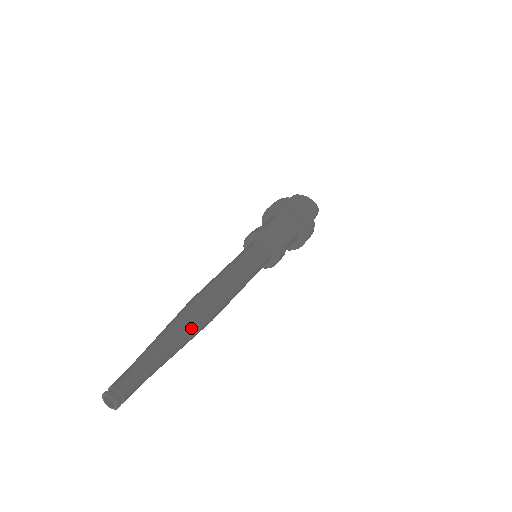
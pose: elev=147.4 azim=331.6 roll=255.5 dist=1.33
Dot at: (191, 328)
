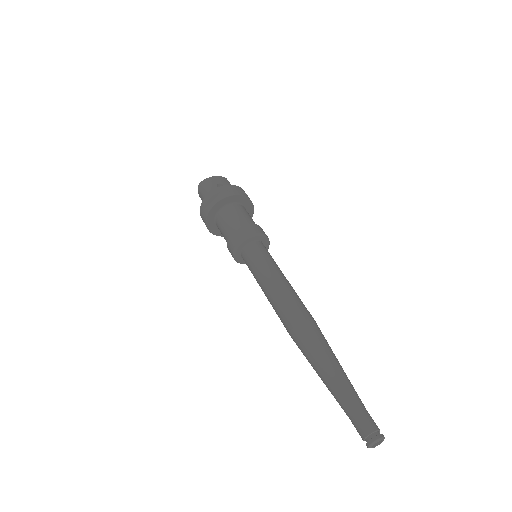
Dot at: (329, 346)
